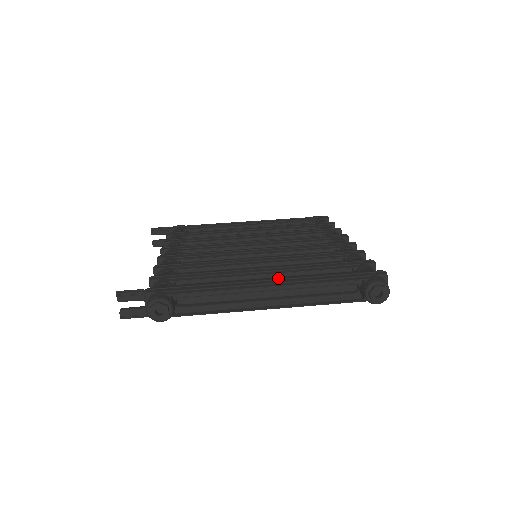
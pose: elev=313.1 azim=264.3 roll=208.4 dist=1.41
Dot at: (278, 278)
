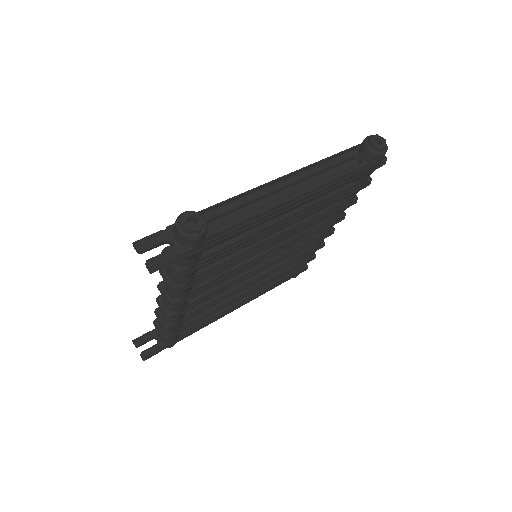
Dot at: occluded
